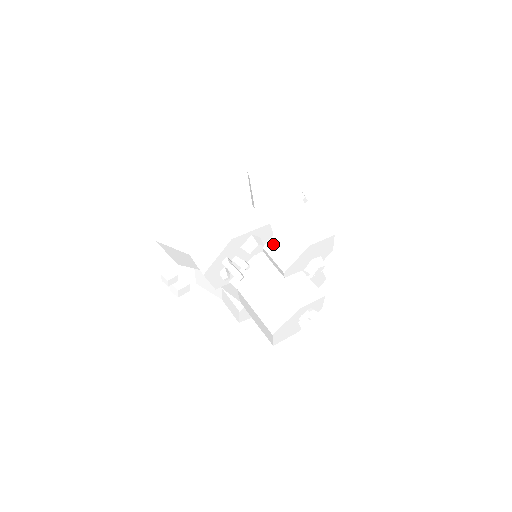
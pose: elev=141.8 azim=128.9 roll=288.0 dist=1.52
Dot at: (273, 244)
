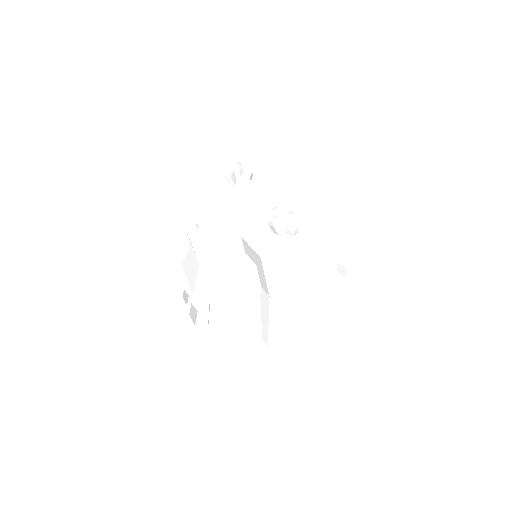
Dot at: occluded
